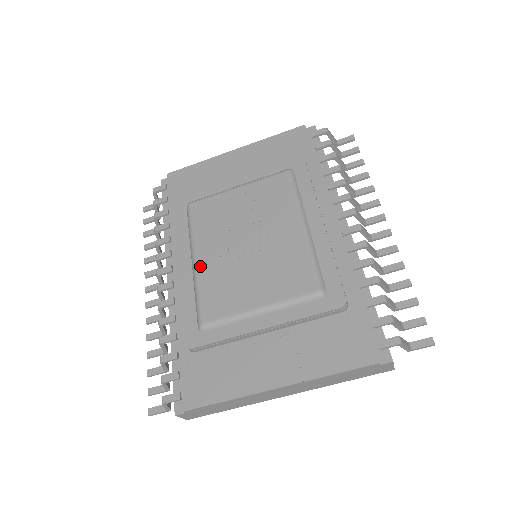
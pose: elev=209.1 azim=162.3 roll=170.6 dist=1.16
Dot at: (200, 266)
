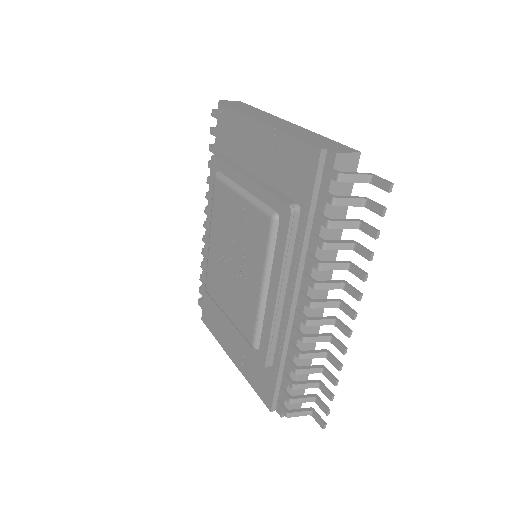
Dot at: (210, 247)
